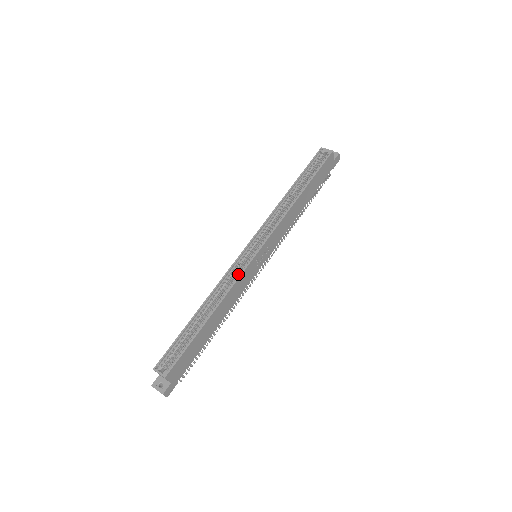
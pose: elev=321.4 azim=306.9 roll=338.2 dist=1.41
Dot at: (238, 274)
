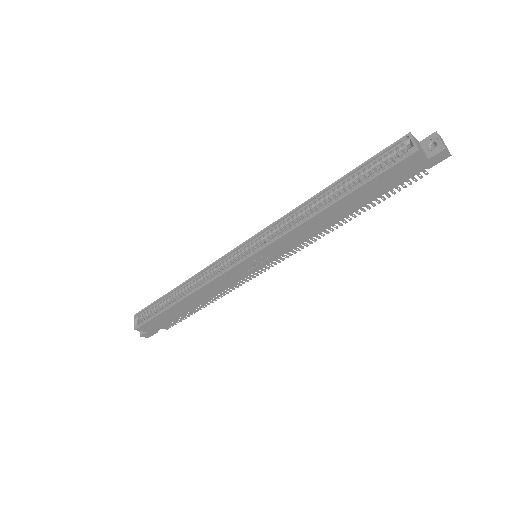
Dot at: (219, 273)
